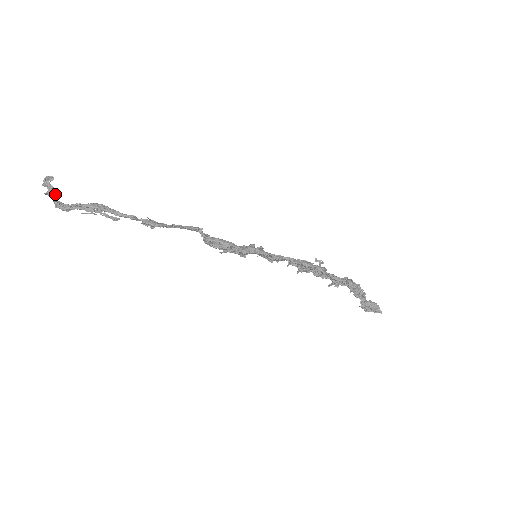
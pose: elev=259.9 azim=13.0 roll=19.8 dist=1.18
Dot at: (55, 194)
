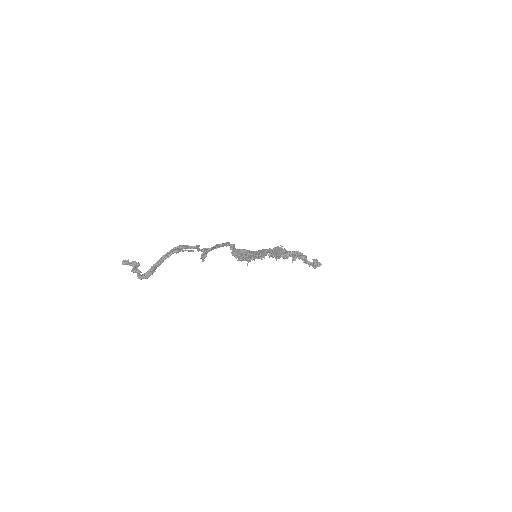
Dot at: (137, 268)
